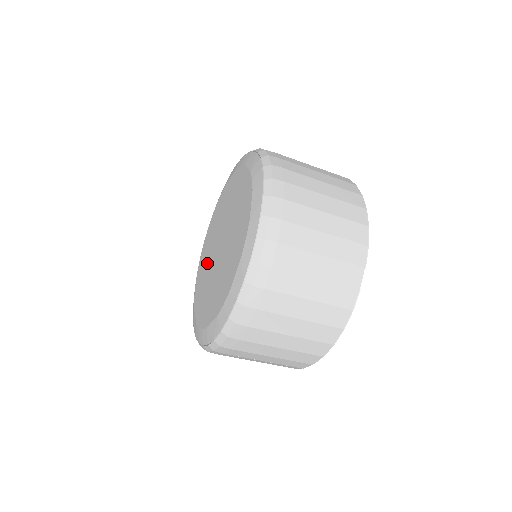
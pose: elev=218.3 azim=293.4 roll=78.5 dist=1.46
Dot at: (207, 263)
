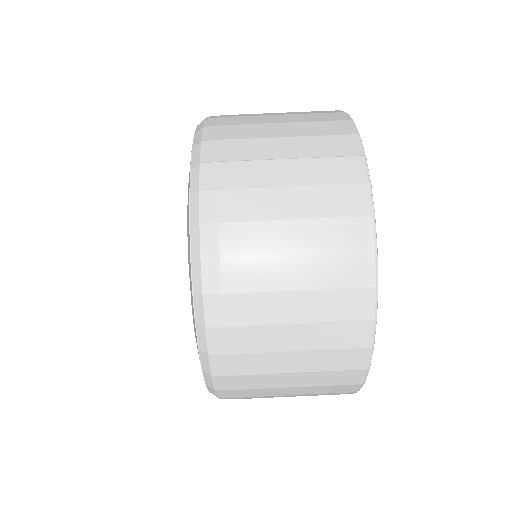
Dot at: occluded
